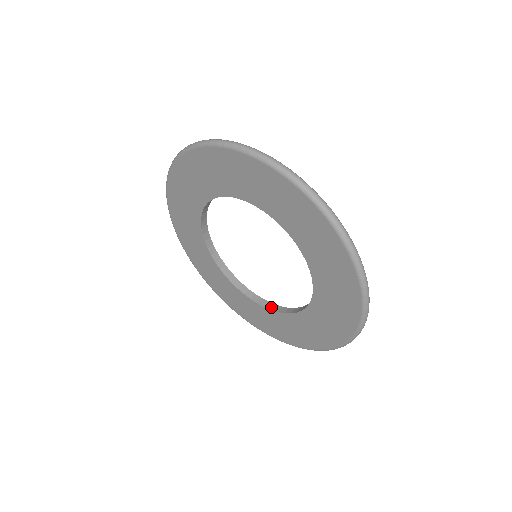
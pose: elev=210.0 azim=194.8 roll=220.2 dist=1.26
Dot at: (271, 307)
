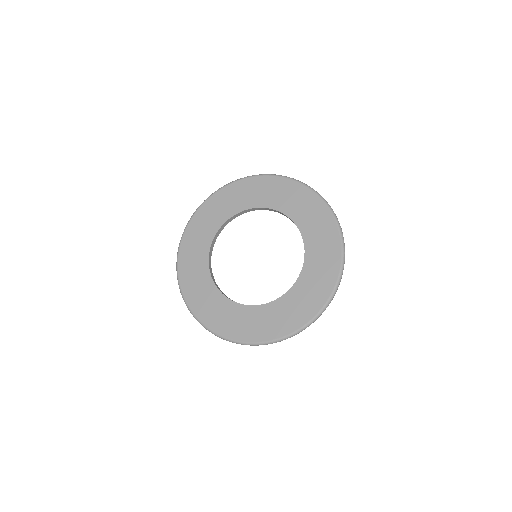
Dot at: (219, 288)
